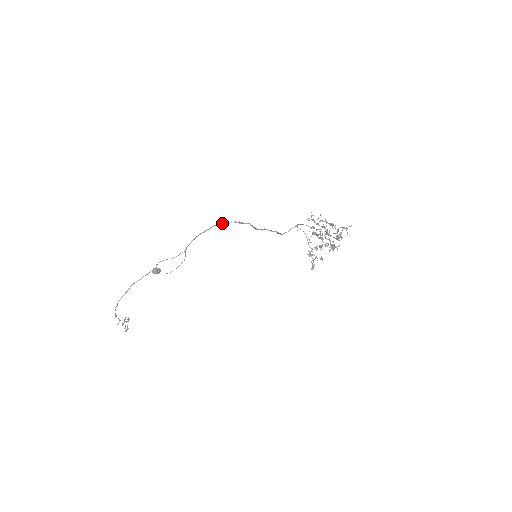
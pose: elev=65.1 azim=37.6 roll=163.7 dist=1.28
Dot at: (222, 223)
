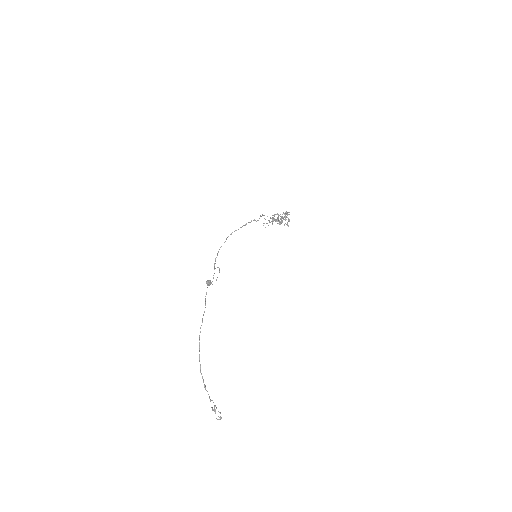
Dot at: occluded
